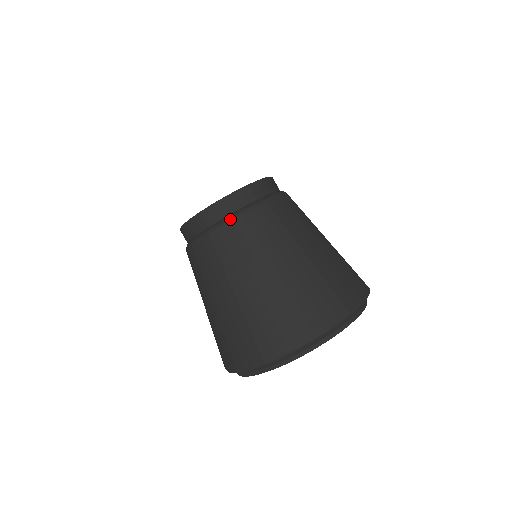
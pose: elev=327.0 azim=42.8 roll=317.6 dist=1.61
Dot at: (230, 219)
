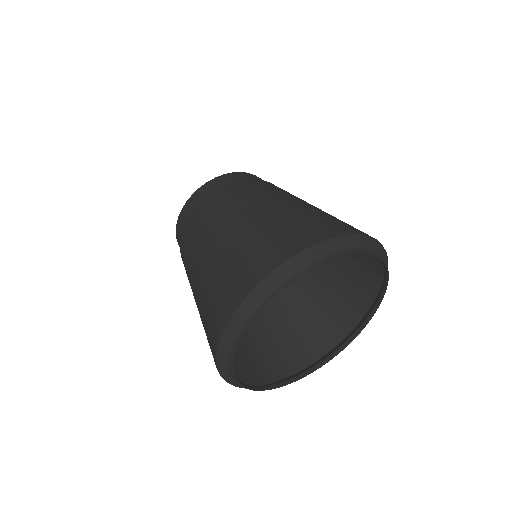
Dot at: (240, 180)
